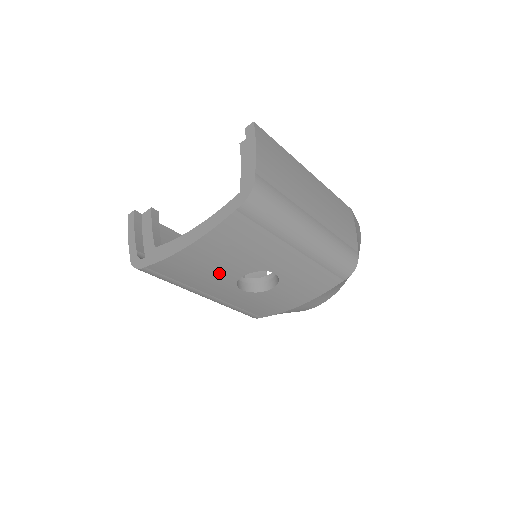
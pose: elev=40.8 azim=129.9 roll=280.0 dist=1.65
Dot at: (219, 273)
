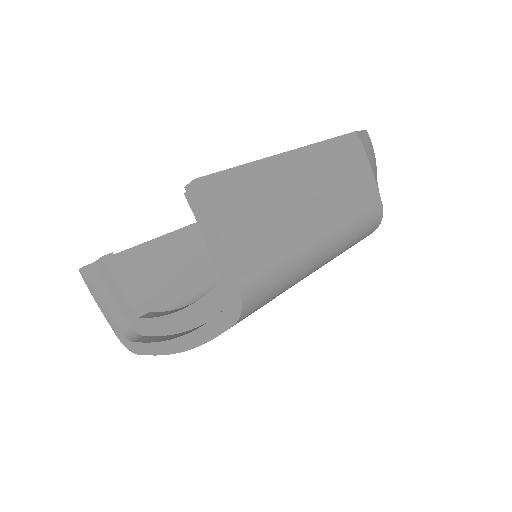
Dot at: occluded
